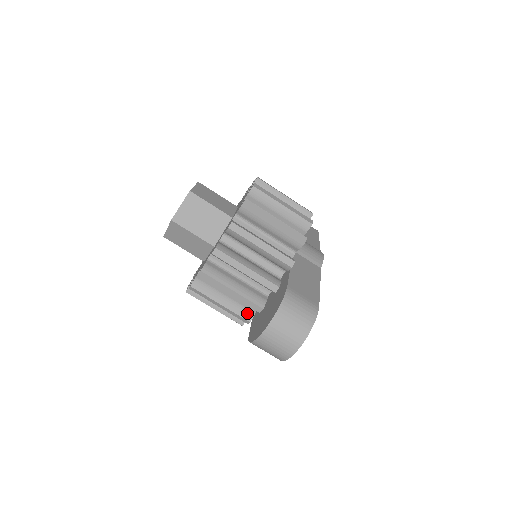
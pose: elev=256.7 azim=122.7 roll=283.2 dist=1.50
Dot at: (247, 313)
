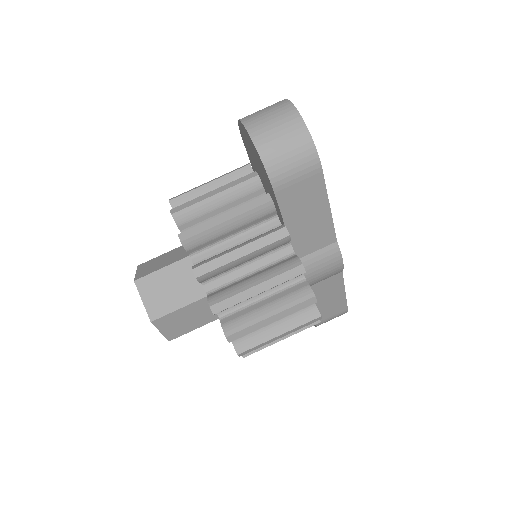
Dot at: (274, 229)
